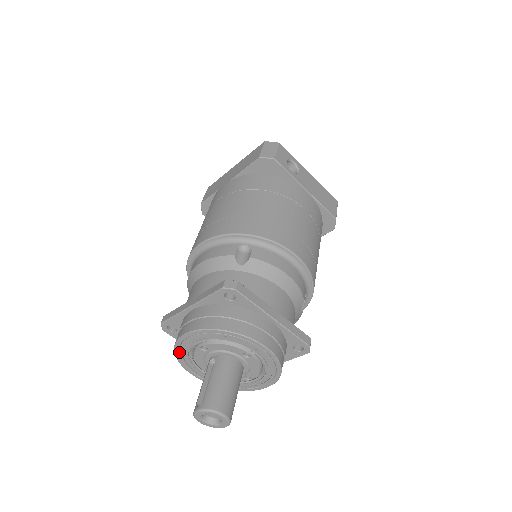
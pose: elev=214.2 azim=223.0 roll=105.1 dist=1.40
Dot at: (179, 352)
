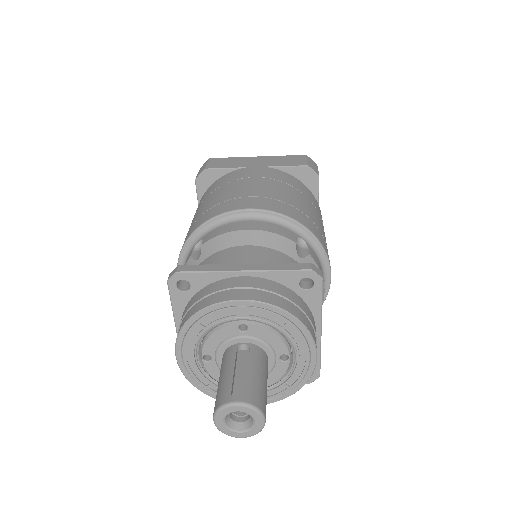
Dot at: (200, 318)
